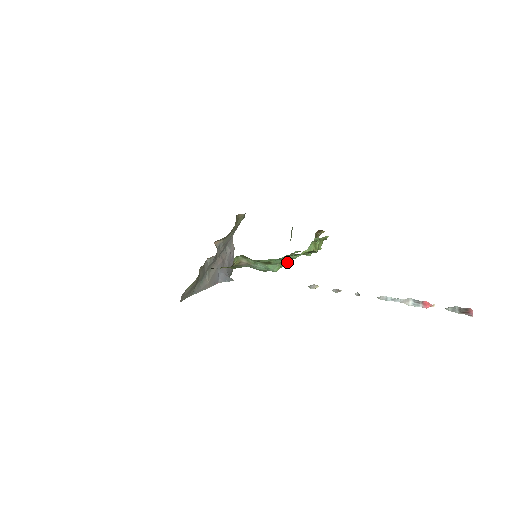
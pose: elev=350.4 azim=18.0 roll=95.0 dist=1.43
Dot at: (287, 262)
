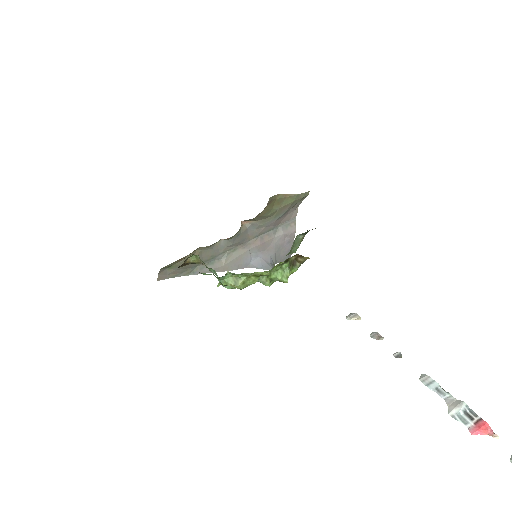
Dot at: occluded
